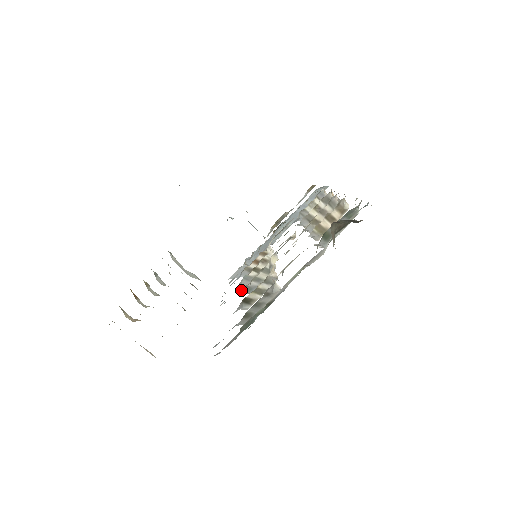
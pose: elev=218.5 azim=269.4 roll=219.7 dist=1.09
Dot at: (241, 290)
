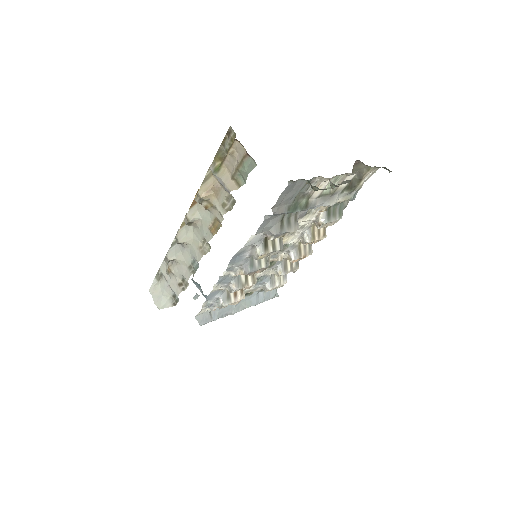
Dot at: (250, 257)
